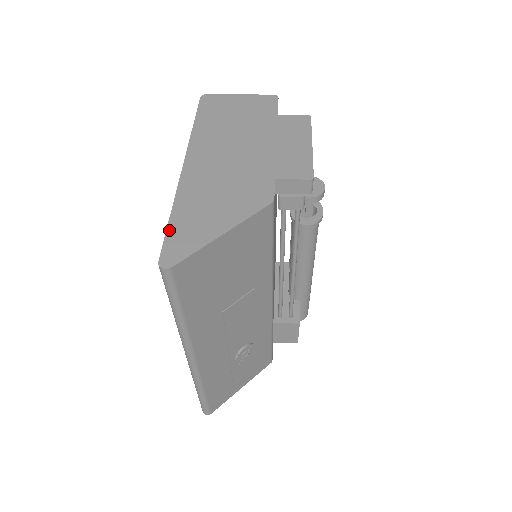
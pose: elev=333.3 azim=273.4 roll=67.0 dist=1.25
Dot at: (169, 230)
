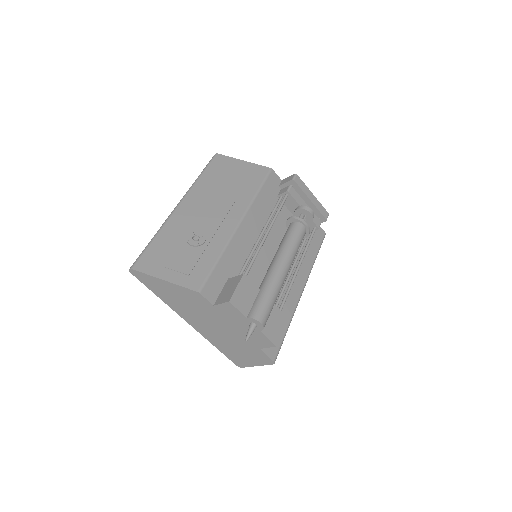
Dot at: occluded
